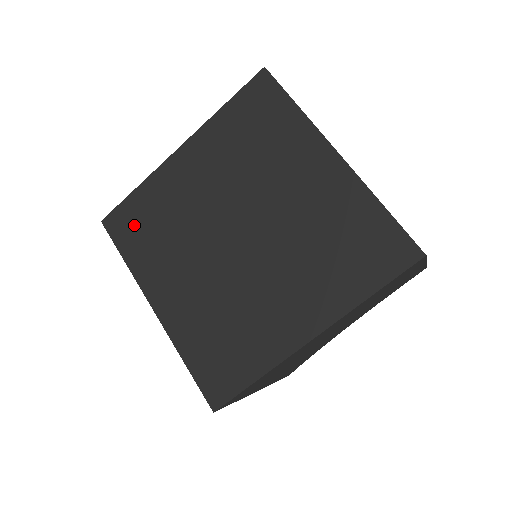
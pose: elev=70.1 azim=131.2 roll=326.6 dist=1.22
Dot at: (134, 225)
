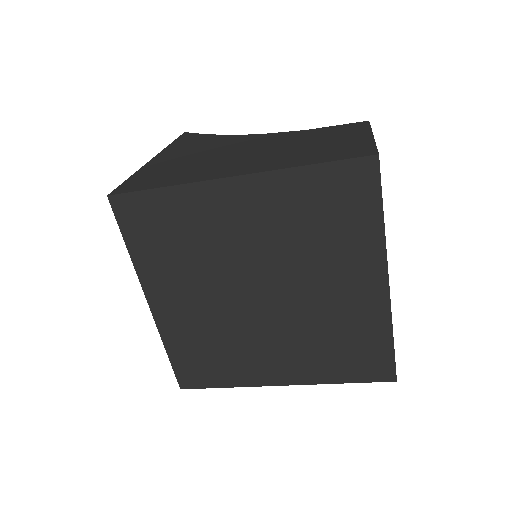
Dot at: (150, 224)
